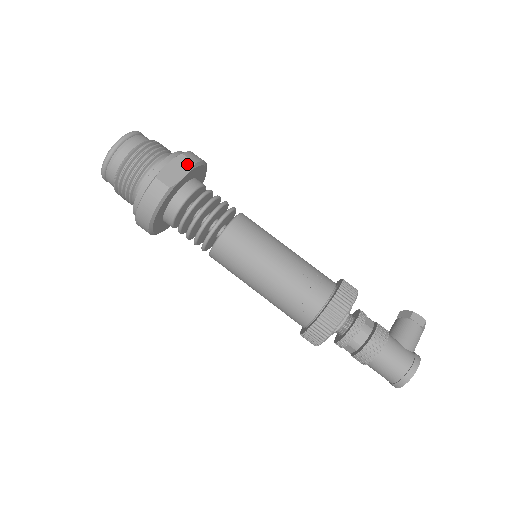
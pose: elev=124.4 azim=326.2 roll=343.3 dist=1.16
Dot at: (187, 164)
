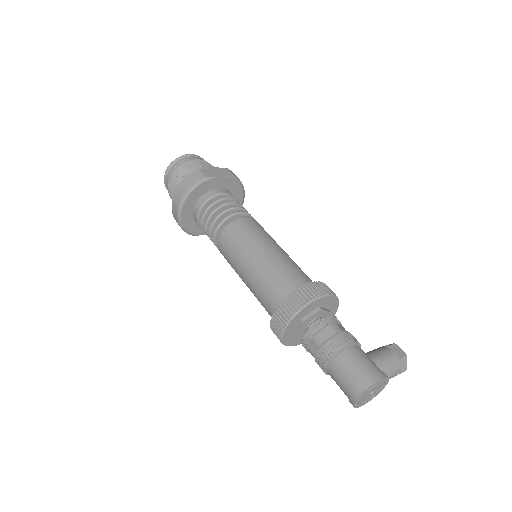
Dot at: (227, 173)
